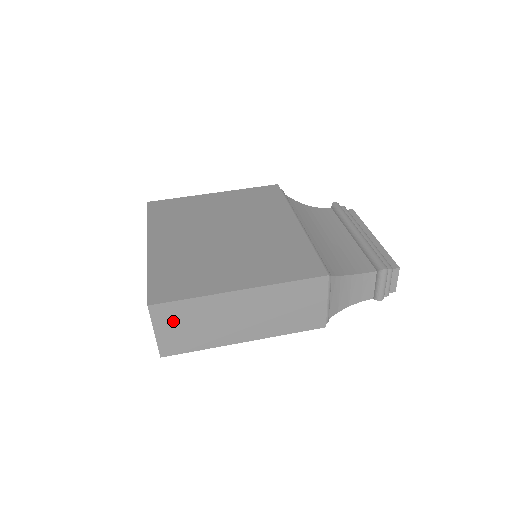
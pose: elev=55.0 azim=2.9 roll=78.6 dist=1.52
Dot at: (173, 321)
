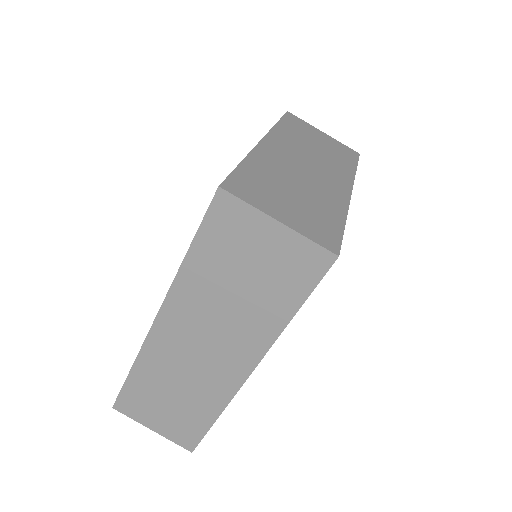
Dot at: (270, 197)
